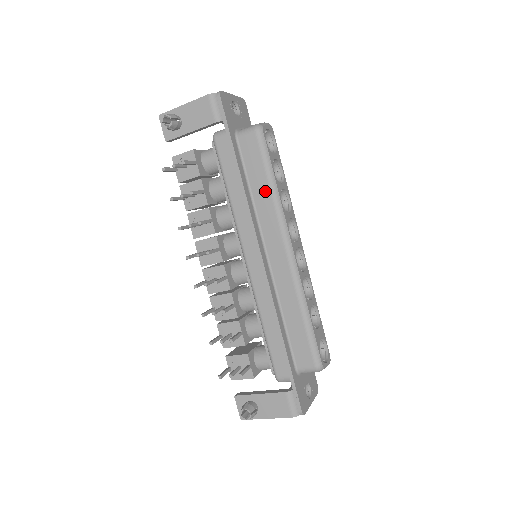
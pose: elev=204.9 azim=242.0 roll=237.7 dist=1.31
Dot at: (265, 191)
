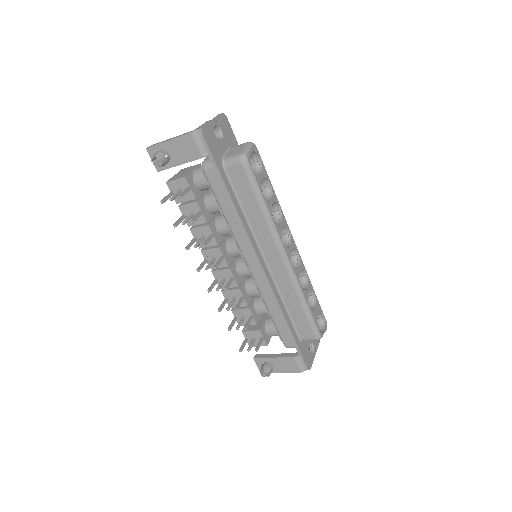
Dot at: (257, 212)
